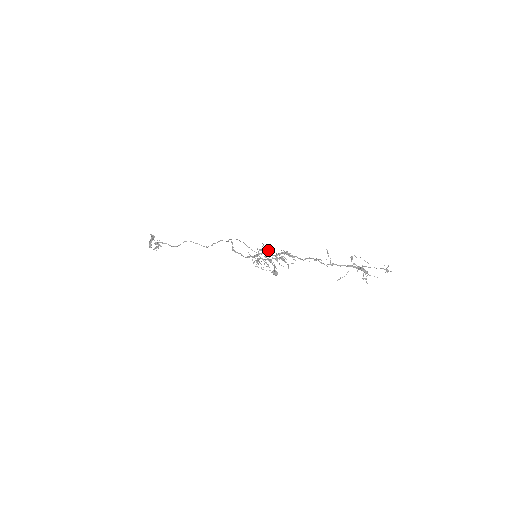
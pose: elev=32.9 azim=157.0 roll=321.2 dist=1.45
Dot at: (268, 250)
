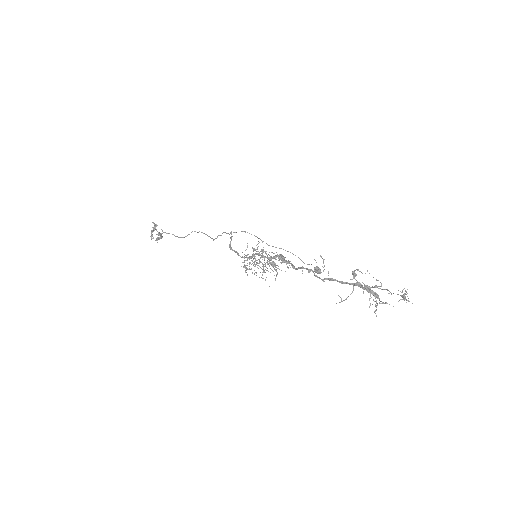
Dot at: (263, 250)
